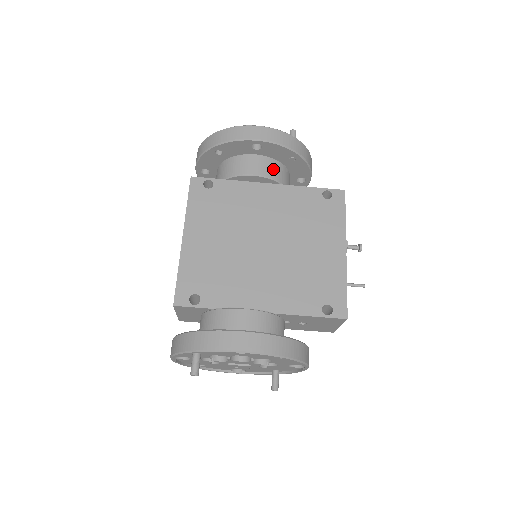
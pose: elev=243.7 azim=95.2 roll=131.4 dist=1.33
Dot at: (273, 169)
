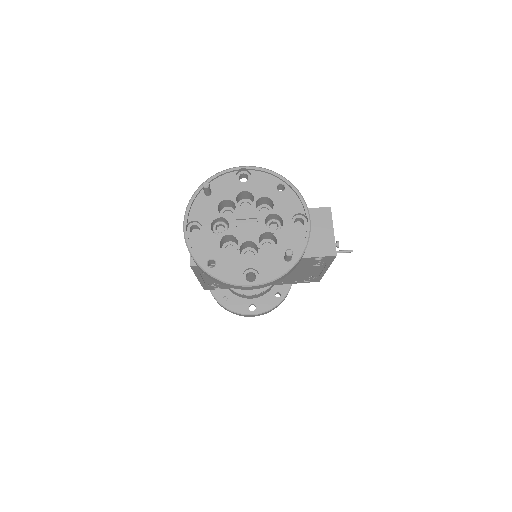
Dot at: occluded
